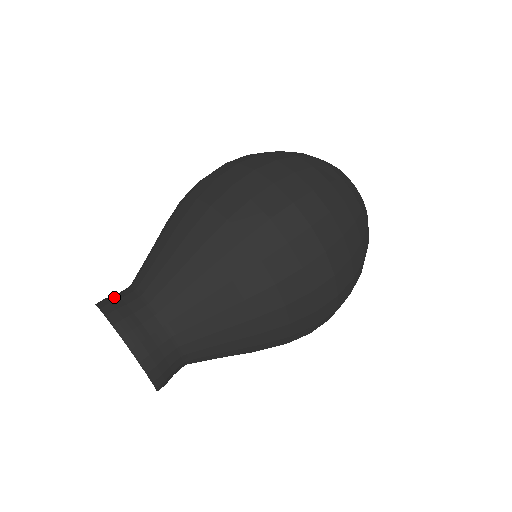
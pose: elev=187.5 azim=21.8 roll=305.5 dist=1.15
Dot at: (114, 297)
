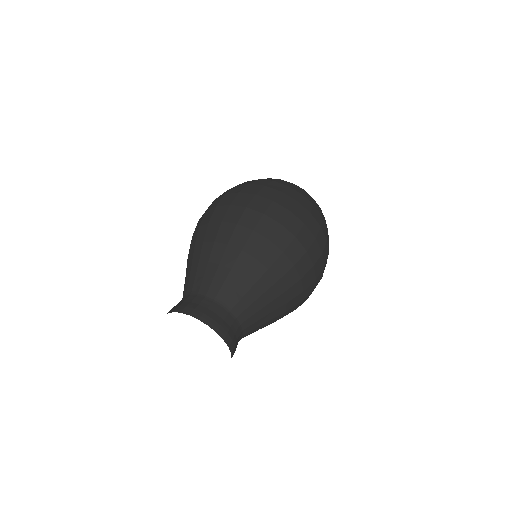
Dot at: (200, 307)
